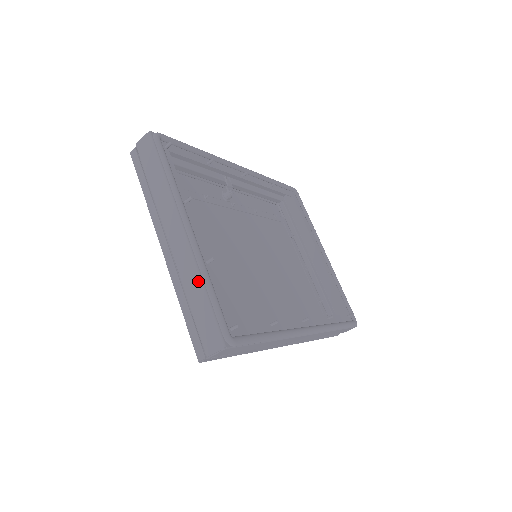
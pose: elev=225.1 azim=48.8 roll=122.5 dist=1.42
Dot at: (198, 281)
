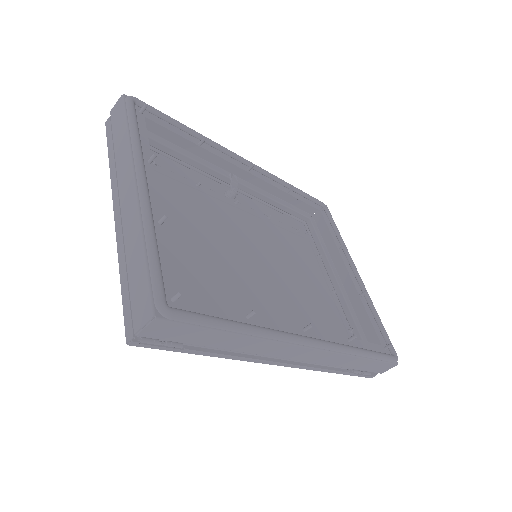
Dot at: (139, 238)
